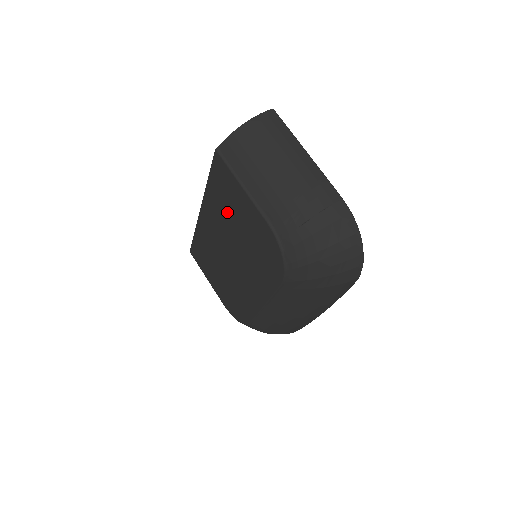
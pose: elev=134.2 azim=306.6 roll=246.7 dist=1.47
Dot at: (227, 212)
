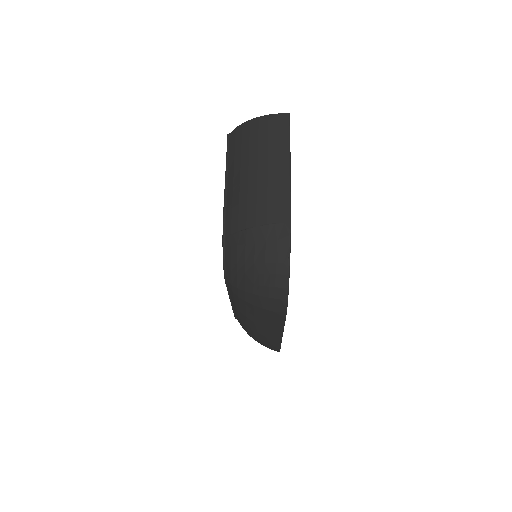
Dot at: occluded
